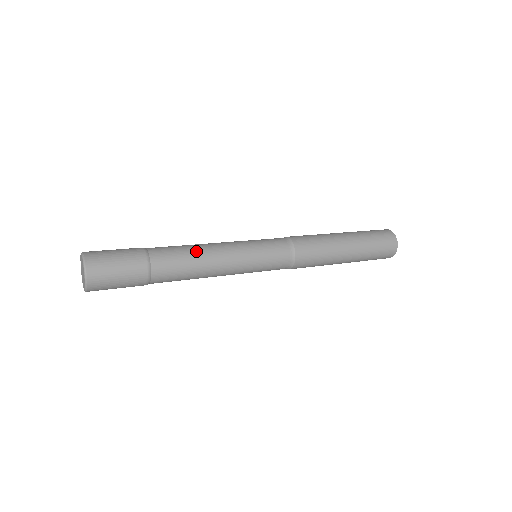
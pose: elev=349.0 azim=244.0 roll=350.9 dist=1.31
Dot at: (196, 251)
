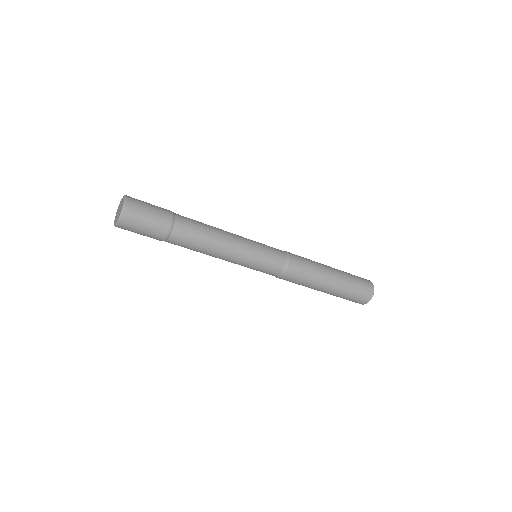
Dot at: (212, 230)
